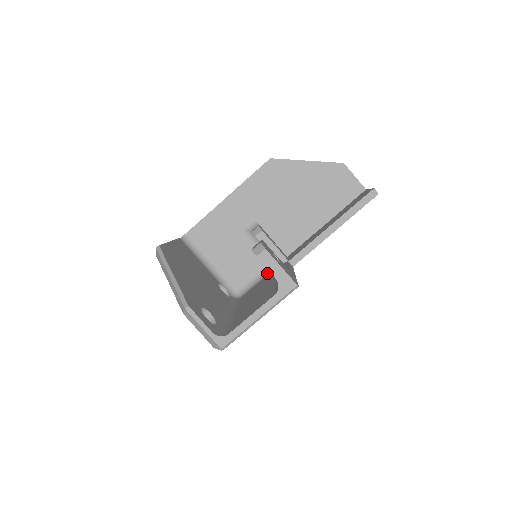
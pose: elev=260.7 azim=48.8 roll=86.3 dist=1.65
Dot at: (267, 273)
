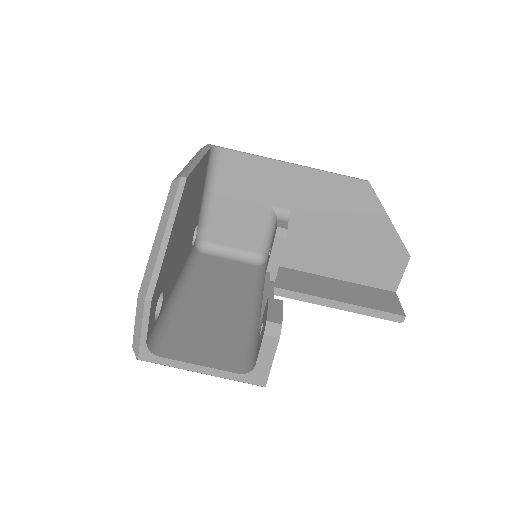
Dot at: (246, 260)
